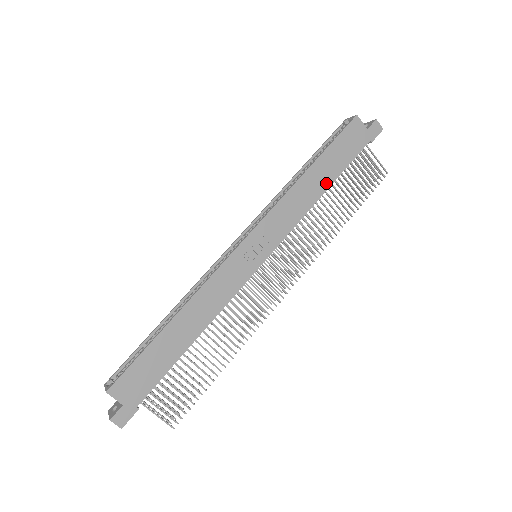
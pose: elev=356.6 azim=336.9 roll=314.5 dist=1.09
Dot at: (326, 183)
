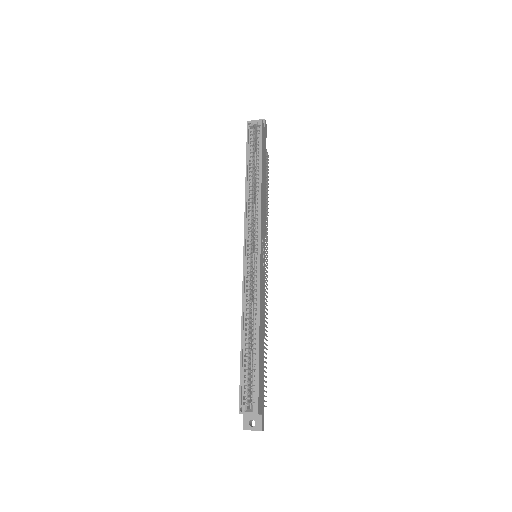
Dot at: (265, 181)
